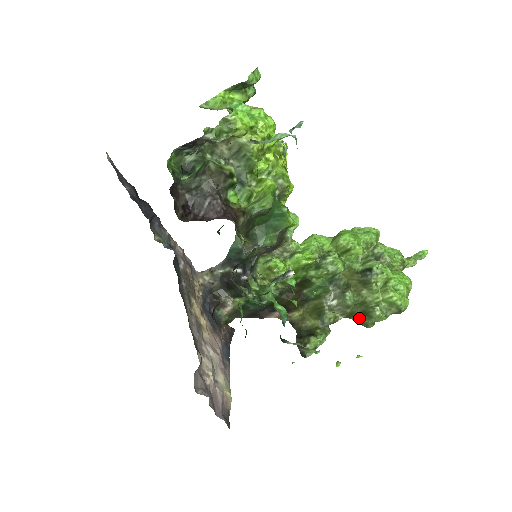
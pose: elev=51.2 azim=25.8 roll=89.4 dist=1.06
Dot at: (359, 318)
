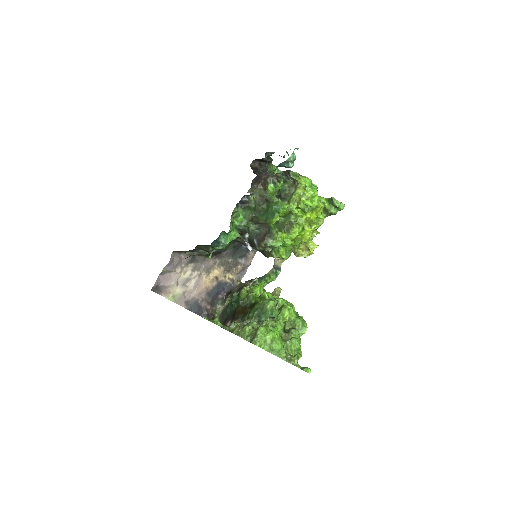
Dot at: occluded
